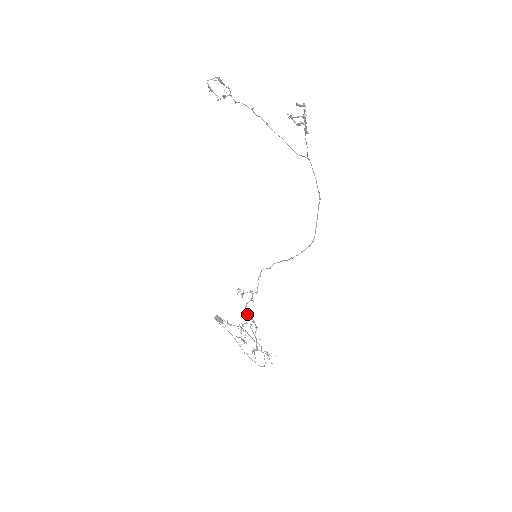
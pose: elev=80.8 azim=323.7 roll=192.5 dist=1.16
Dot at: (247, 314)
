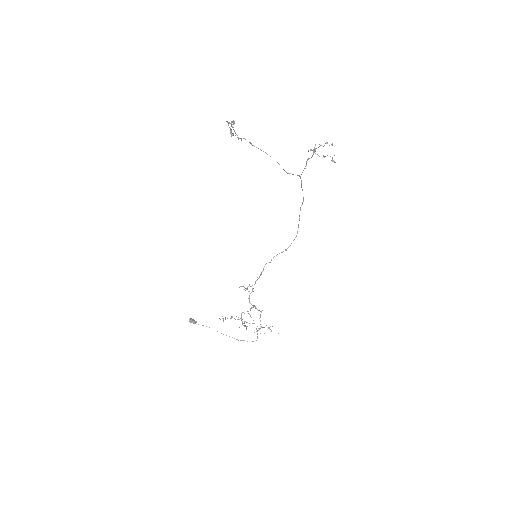
Dot at: occluded
